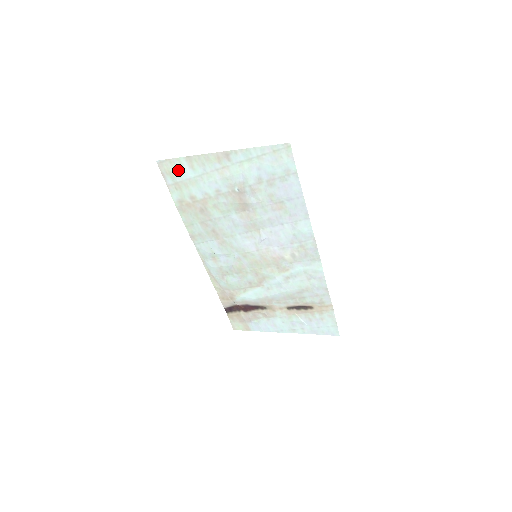
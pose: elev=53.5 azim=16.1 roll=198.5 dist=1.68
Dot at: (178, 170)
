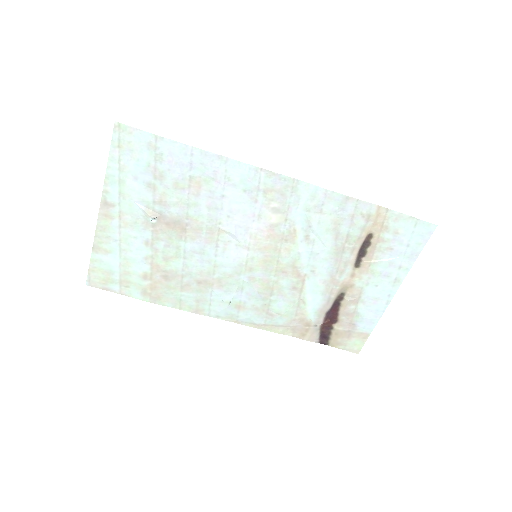
Dot at: (105, 269)
